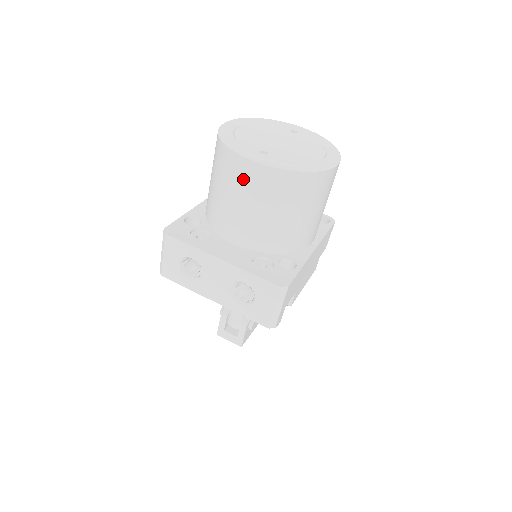
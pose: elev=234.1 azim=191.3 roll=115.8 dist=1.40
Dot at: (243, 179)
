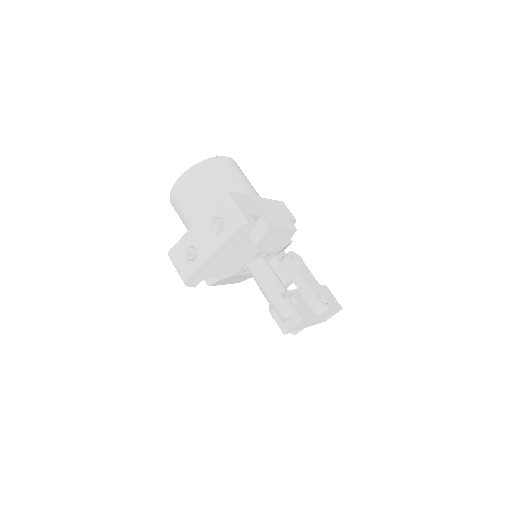
Dot at: (182, 192)
